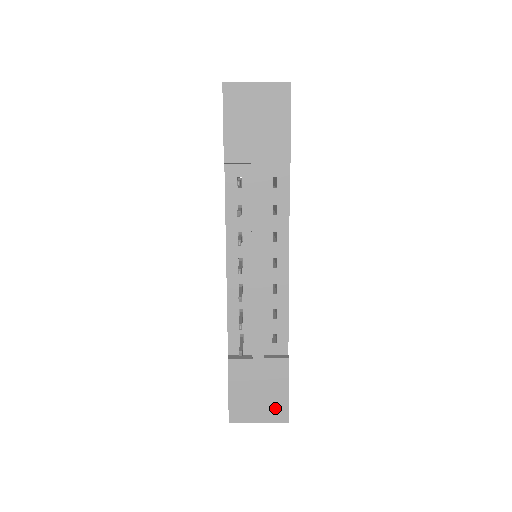
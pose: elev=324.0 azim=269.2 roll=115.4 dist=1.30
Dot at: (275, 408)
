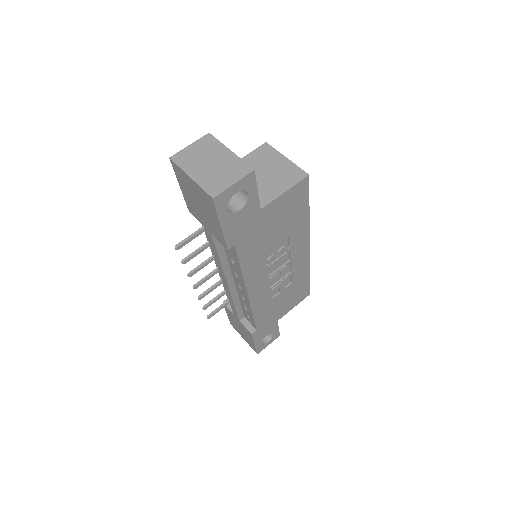
Dot at: (250, 343)
